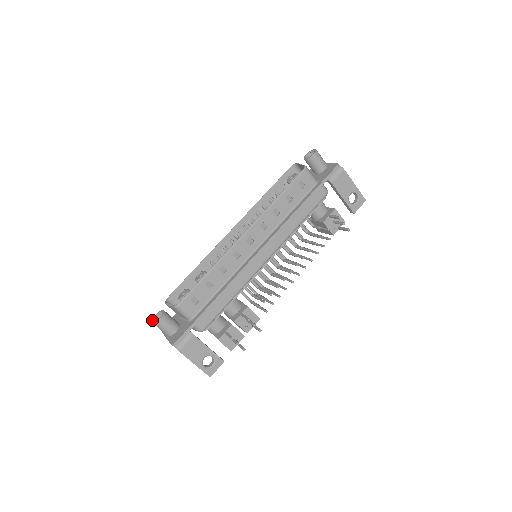
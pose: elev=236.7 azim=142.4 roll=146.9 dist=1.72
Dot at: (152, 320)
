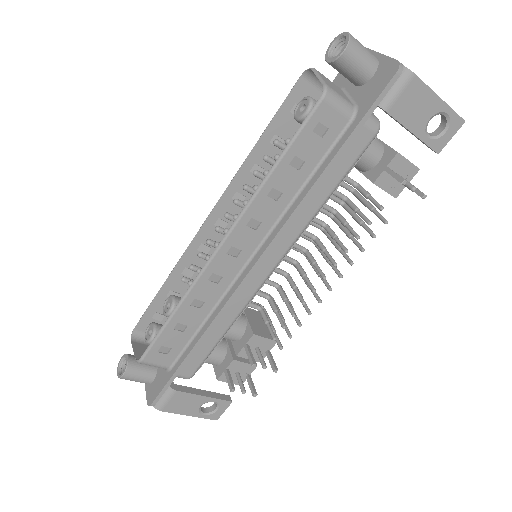
Dot at: (117, 368)
